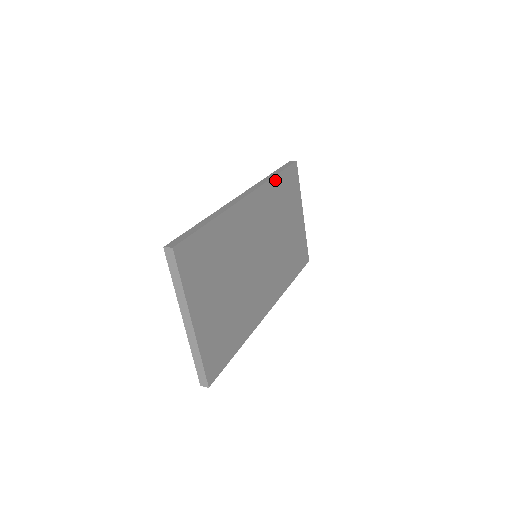
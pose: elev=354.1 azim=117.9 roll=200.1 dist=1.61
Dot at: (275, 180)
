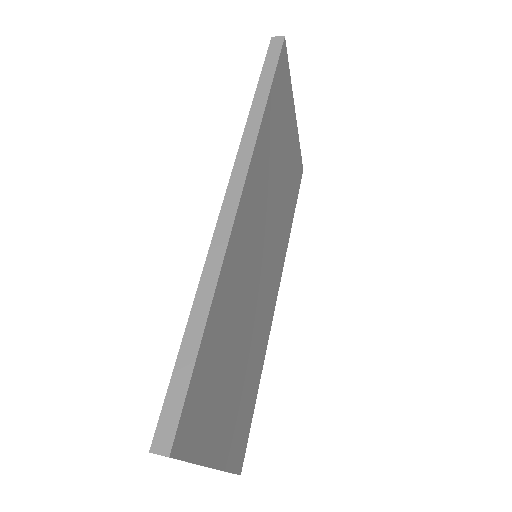
Dot at: (265, 115)
